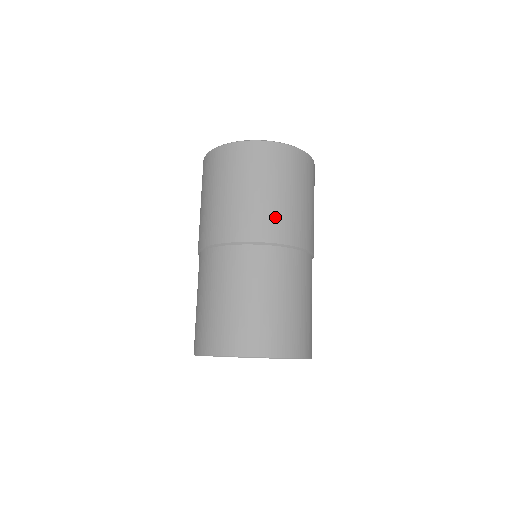
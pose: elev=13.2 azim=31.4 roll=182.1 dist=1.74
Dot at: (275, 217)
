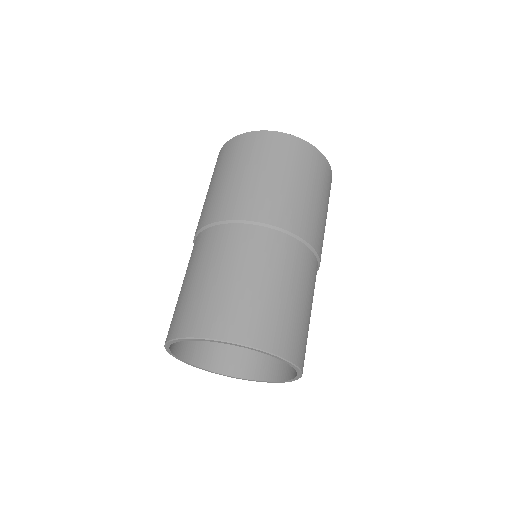
Dot at: (317, 223)
